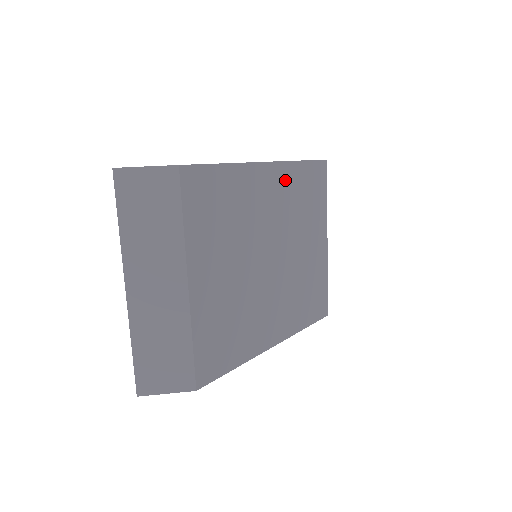
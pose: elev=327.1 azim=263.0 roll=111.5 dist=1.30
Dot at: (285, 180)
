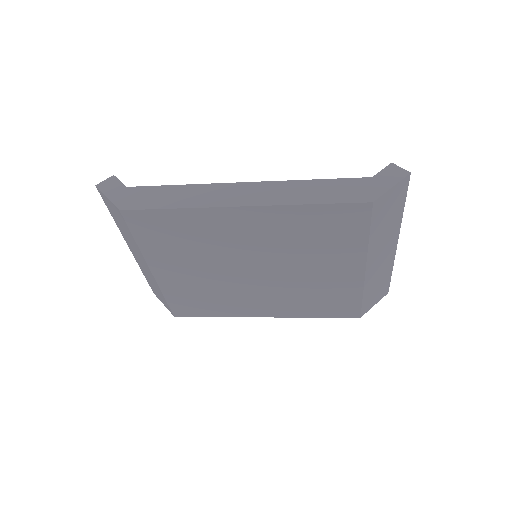
Dot at: (275, 220)
